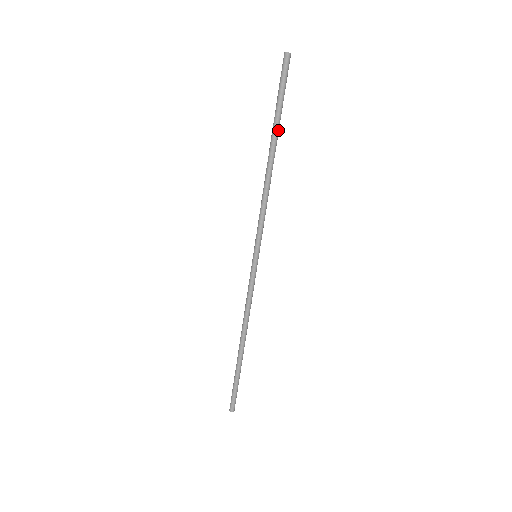
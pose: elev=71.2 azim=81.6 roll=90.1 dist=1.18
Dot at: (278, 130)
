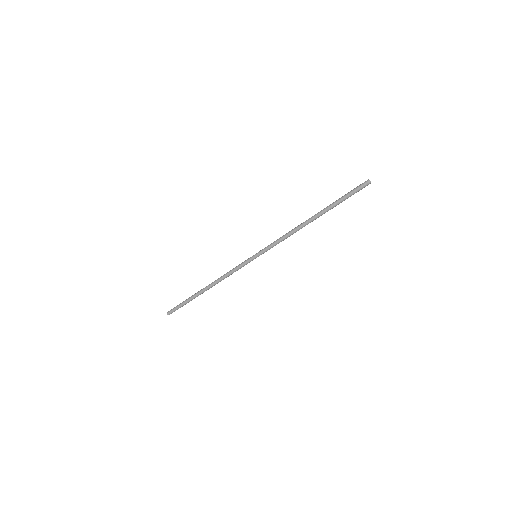
Dot at: occluded
